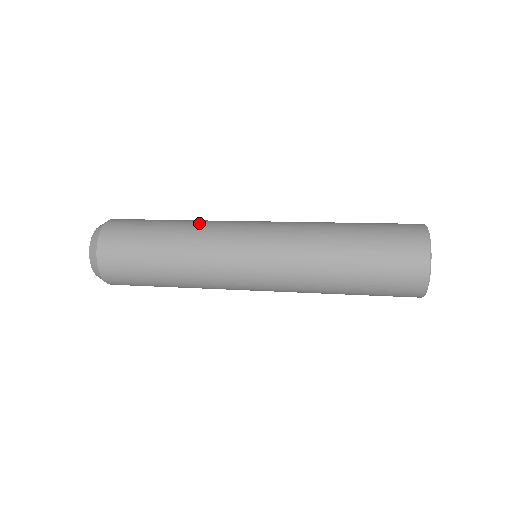
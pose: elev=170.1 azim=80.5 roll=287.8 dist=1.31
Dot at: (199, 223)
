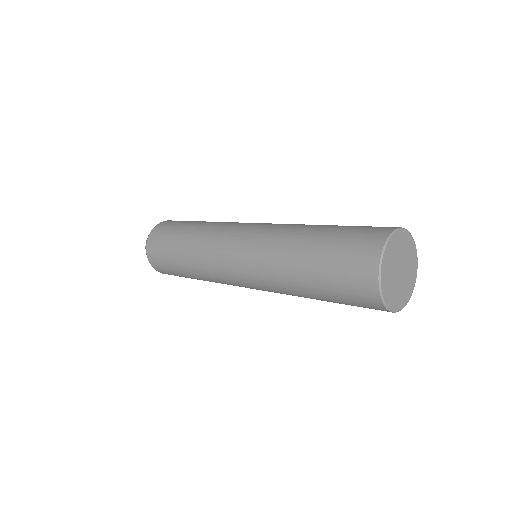
Dot at: occluded
